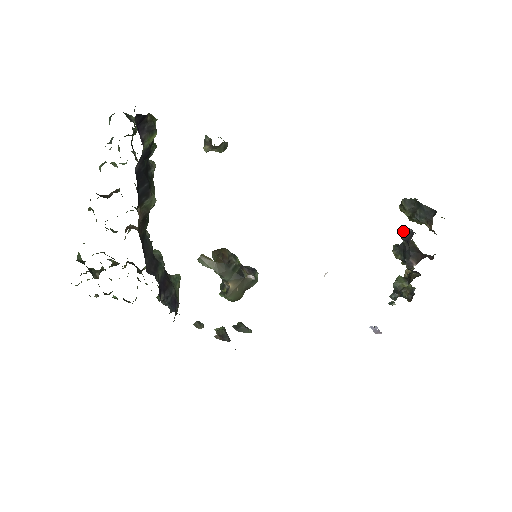
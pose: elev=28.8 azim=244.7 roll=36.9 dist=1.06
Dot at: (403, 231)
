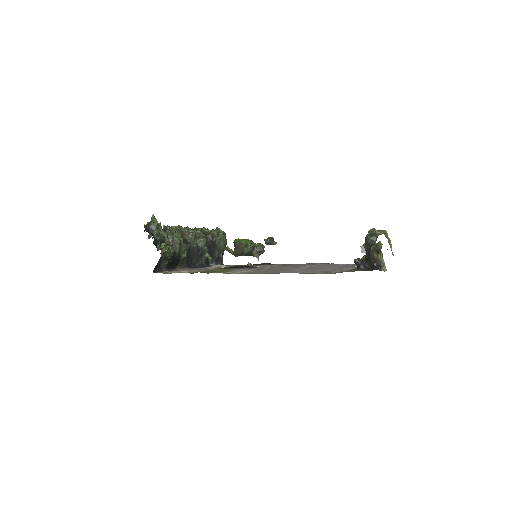
Dot at: (355, 261)
